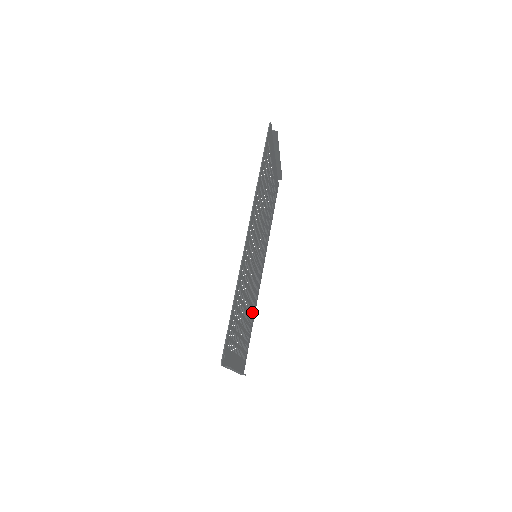
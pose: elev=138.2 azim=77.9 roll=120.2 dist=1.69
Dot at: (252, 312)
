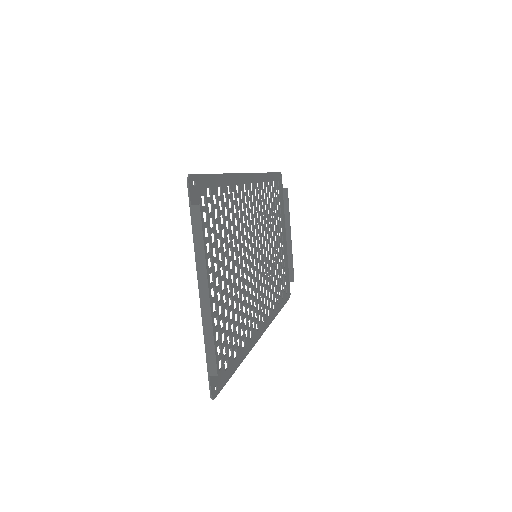
Dot at: occluded
